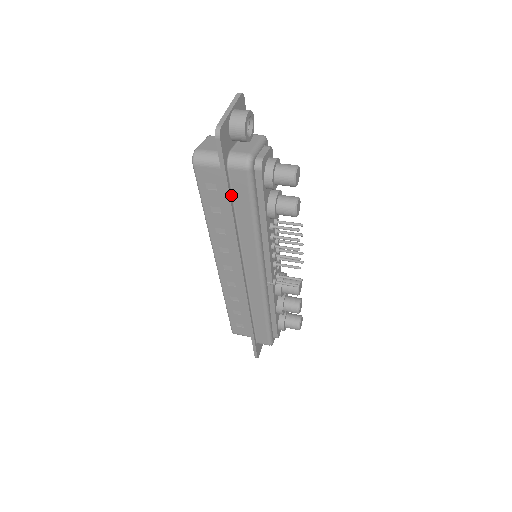
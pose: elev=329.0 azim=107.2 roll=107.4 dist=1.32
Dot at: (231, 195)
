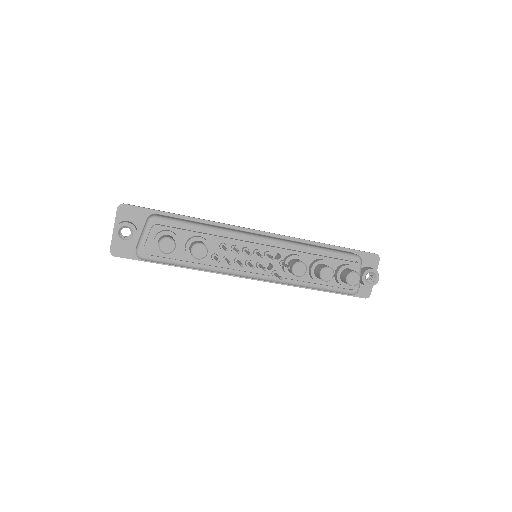
Dot at: occluded
